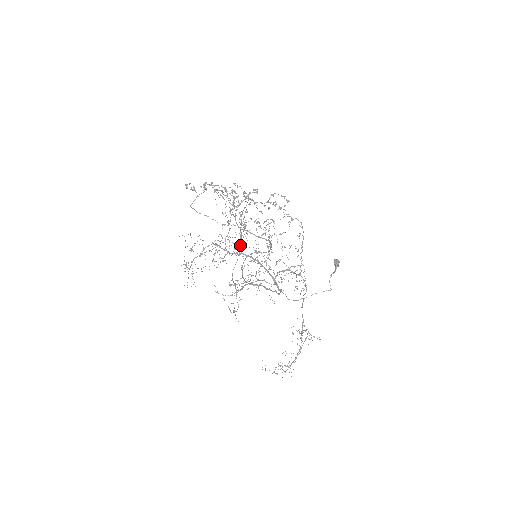
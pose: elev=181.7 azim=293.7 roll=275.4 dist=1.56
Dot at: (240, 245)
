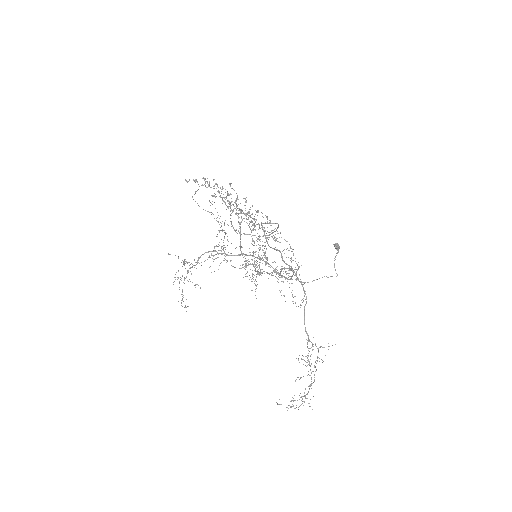
Dot at: (240, 243)
